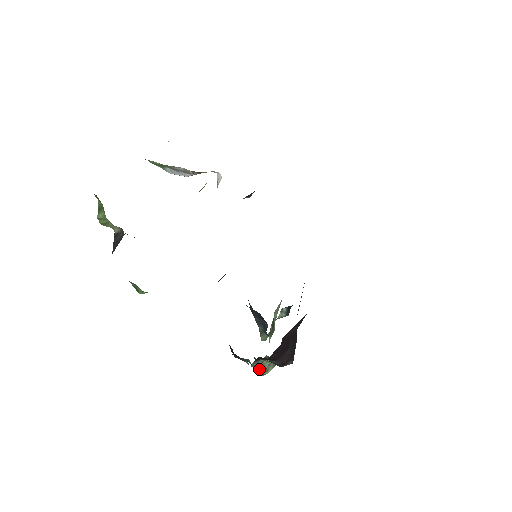
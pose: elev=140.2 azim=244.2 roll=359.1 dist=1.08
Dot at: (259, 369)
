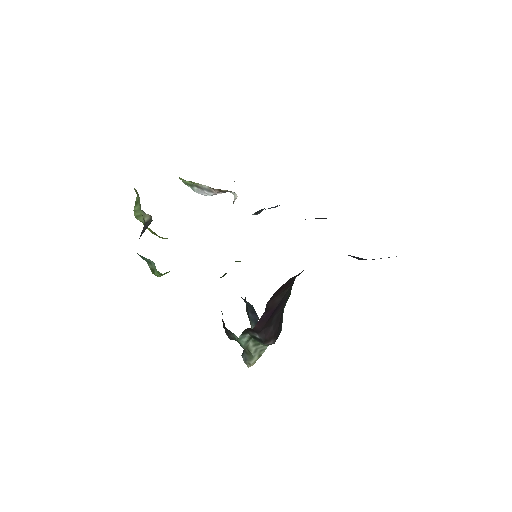
Dot at: (246, 357)
